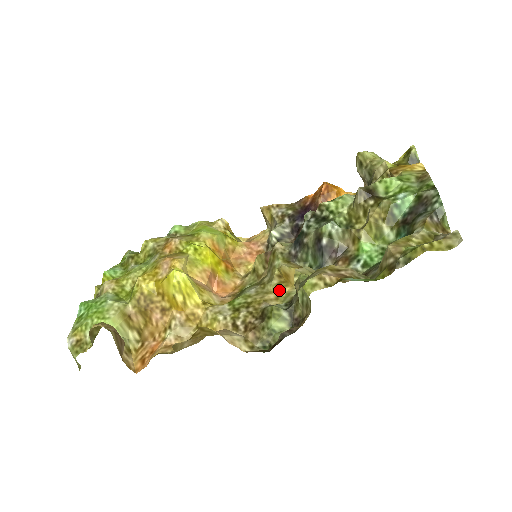
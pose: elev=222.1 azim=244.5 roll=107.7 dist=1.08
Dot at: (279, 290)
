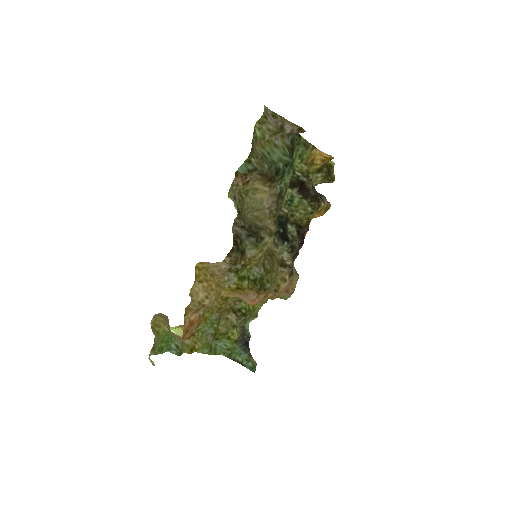
Dot at: occluded
